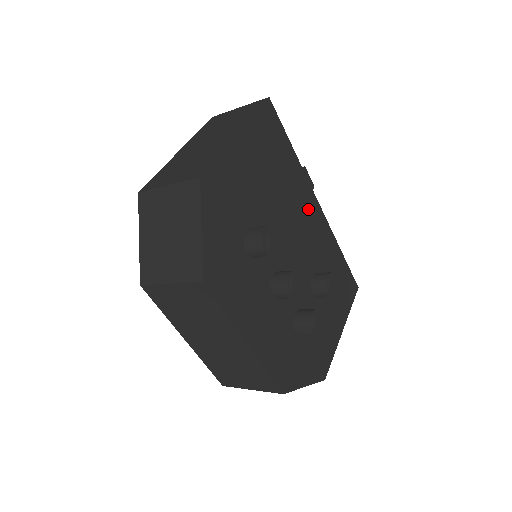
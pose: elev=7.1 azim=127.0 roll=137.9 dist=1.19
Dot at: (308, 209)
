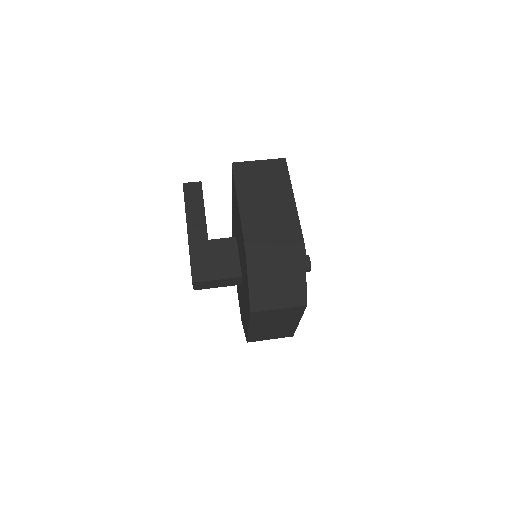
Dot at: occluded
